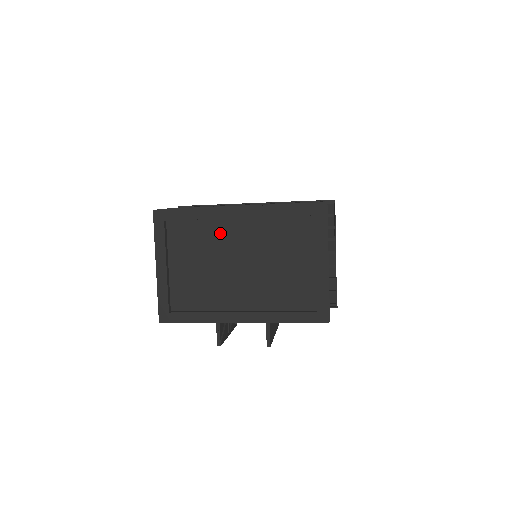
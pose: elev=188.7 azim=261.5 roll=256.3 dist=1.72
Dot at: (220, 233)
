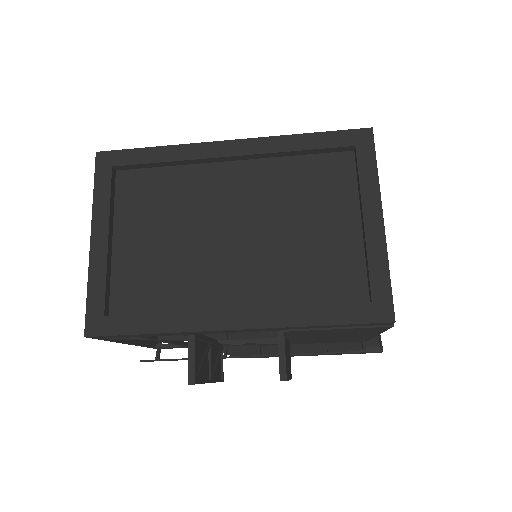
Dot at: (201, 184)
